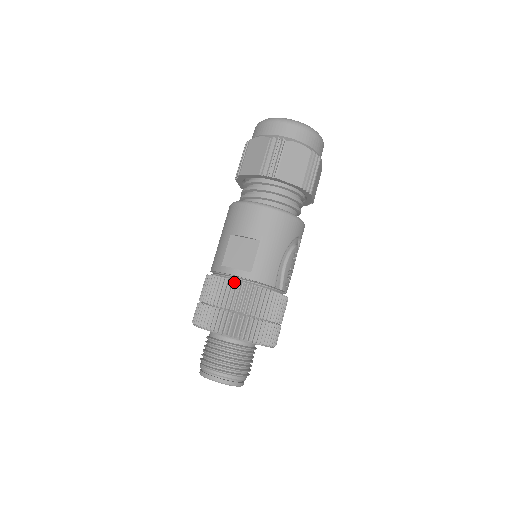
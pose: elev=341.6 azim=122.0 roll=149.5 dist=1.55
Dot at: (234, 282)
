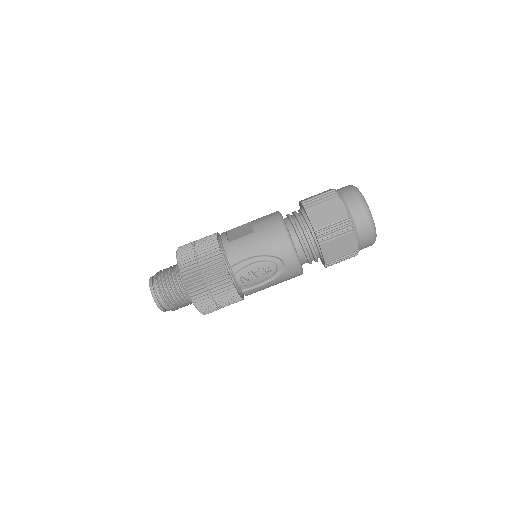
Dot at: (215, 238)
